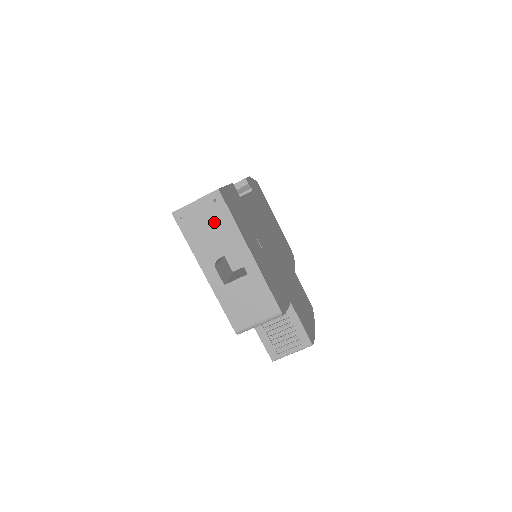
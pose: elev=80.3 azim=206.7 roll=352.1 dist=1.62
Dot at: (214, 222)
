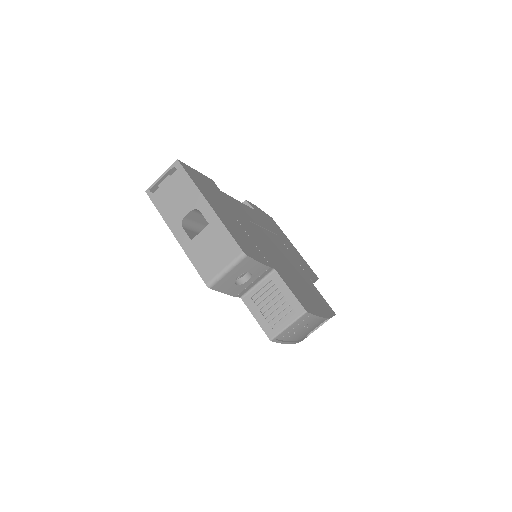
Dot at: (177, 187)
